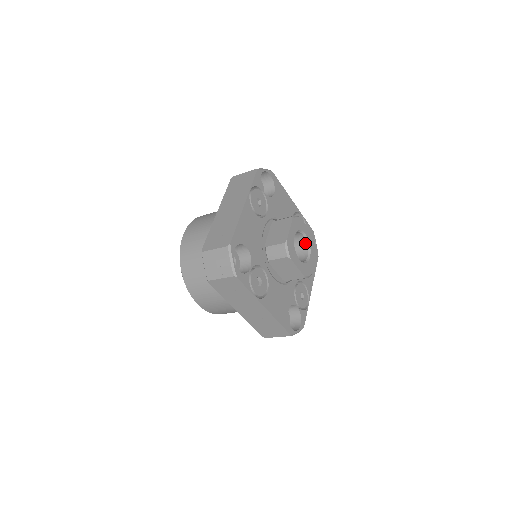
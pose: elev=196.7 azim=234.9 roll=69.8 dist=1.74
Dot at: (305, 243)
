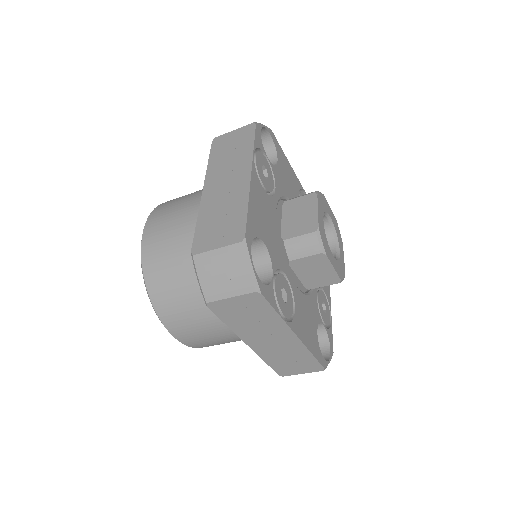
Dot at: (329, 231)
